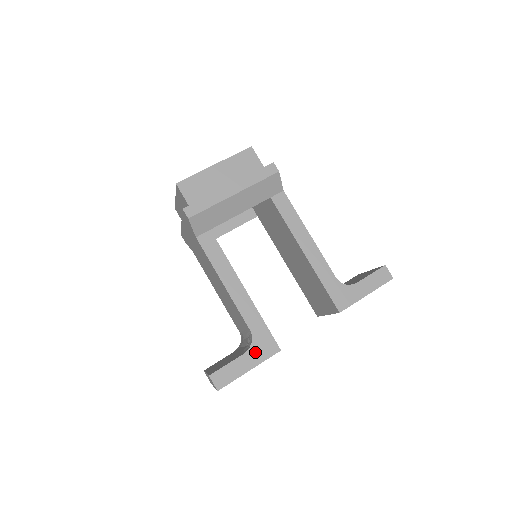
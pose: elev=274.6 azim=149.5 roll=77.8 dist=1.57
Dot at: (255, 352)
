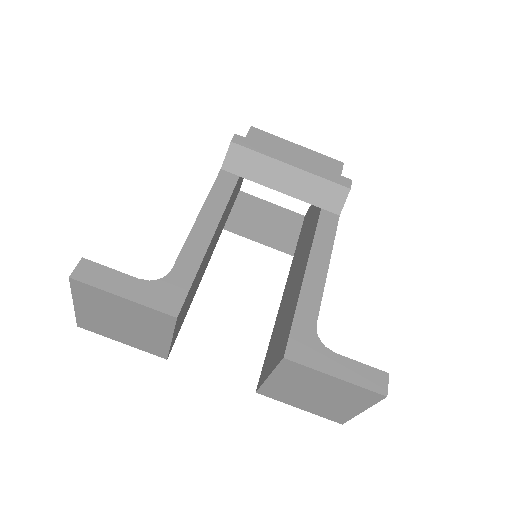
Dot at: (151, 289)
